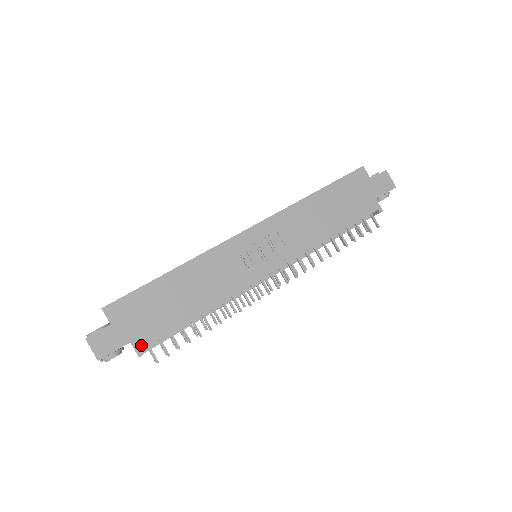
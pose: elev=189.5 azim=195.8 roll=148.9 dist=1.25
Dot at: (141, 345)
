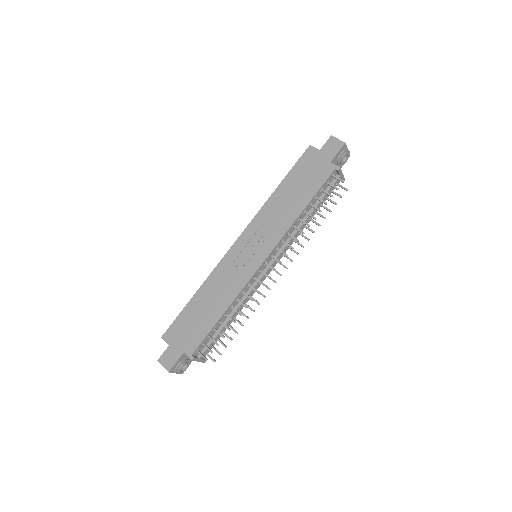
Dot at: (191, 352)
